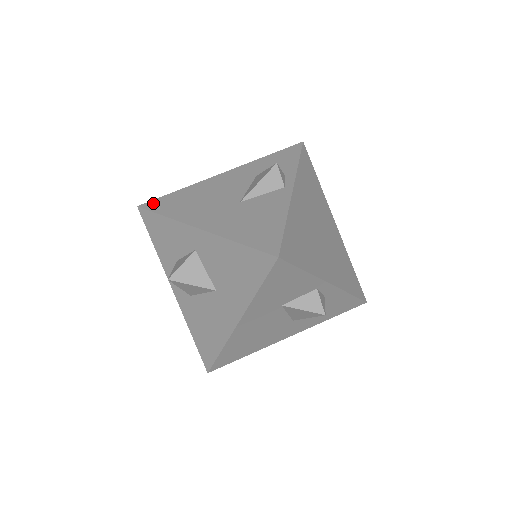
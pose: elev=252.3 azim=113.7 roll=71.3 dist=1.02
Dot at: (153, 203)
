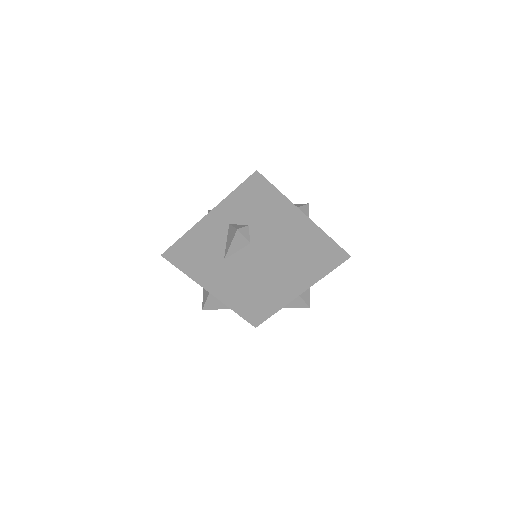
Dot at: (169, 253)
